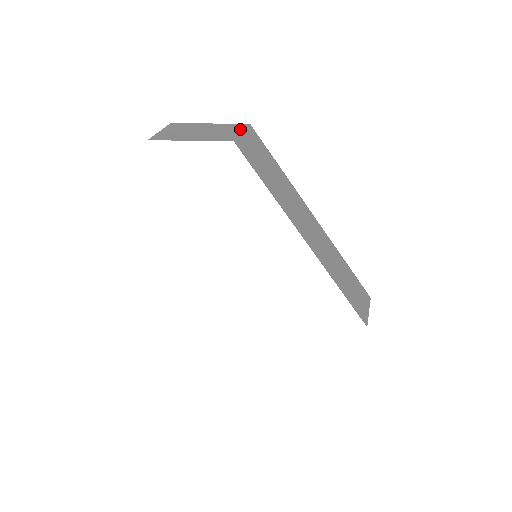
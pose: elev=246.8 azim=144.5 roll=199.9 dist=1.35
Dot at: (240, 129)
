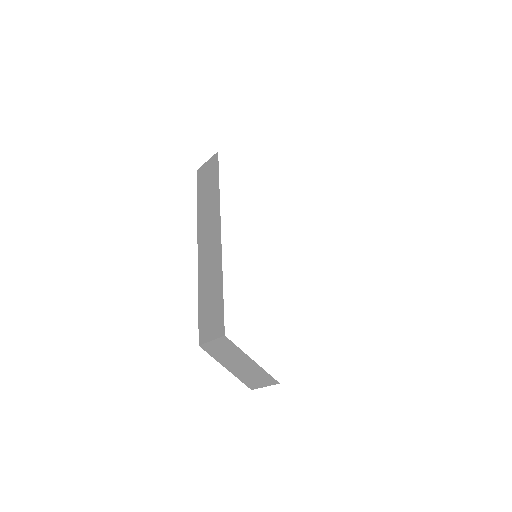
Dot at: occluded
